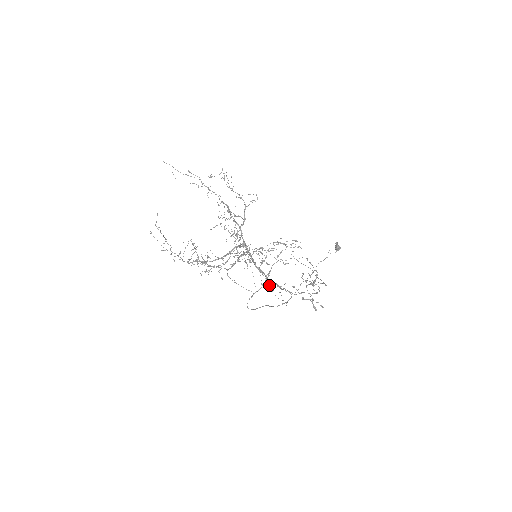
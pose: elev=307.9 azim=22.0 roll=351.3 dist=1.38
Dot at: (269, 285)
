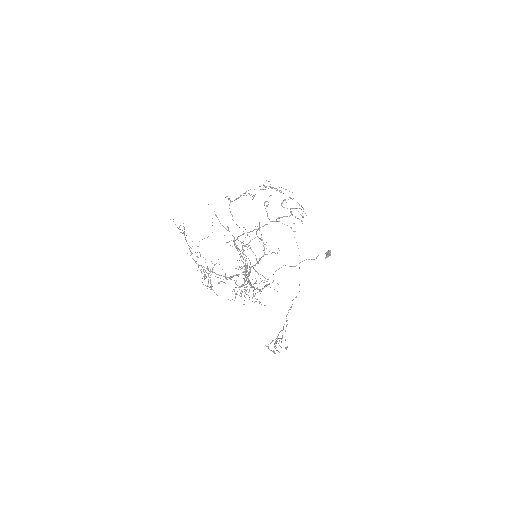
Dot at: occluded
